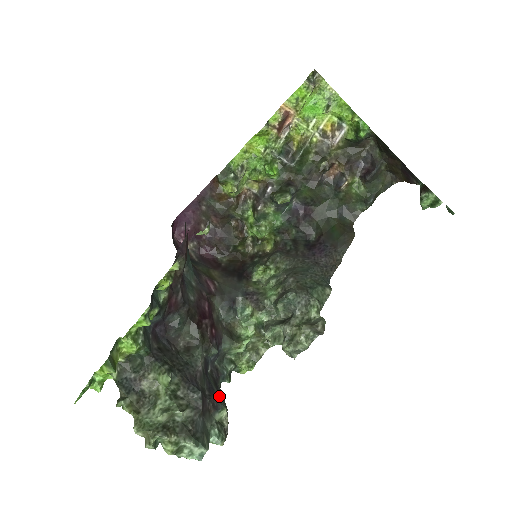
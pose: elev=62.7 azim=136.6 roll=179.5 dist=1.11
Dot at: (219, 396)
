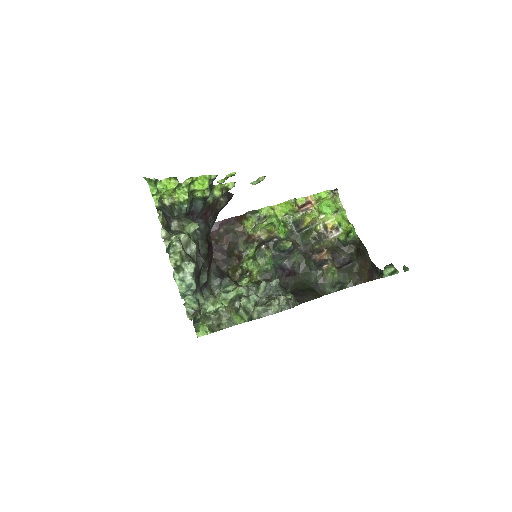
Dot at: occluded
